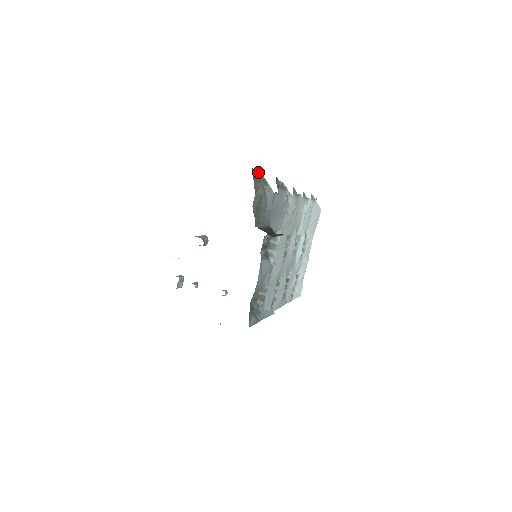
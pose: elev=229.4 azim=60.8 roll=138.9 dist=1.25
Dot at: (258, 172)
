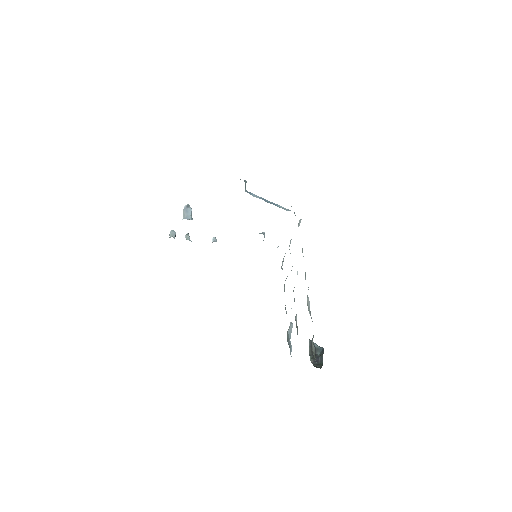
Dot at: occluded
